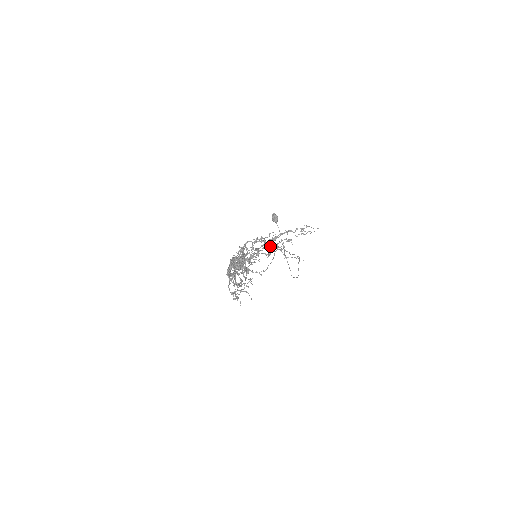
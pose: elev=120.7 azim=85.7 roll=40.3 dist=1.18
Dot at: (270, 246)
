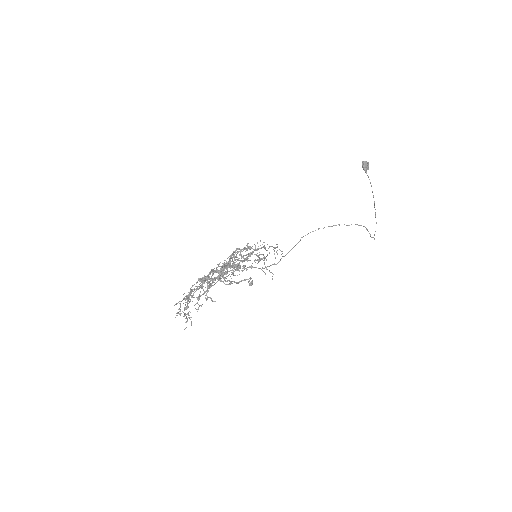
Dot at: occluded
